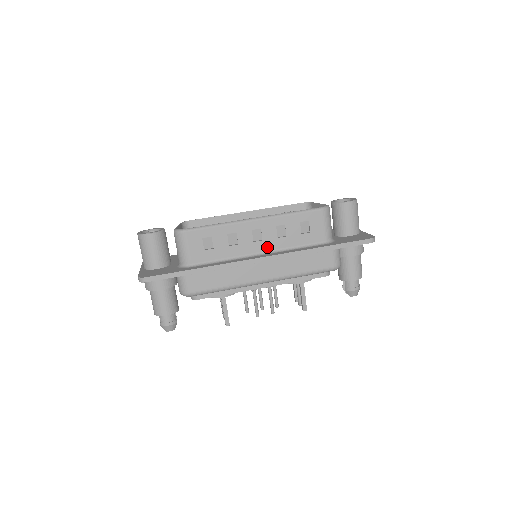
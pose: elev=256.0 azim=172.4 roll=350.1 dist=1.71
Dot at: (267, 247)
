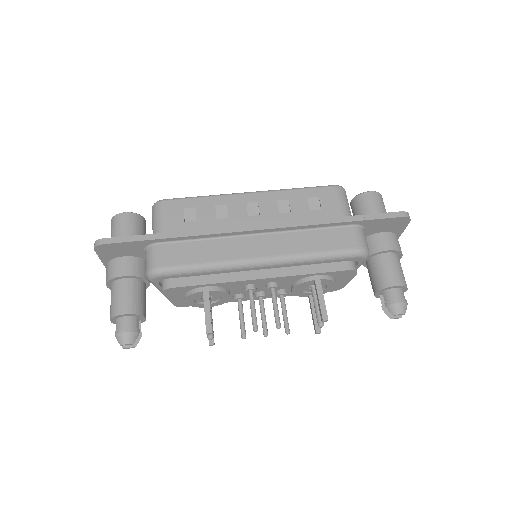
Dot at: occluded
